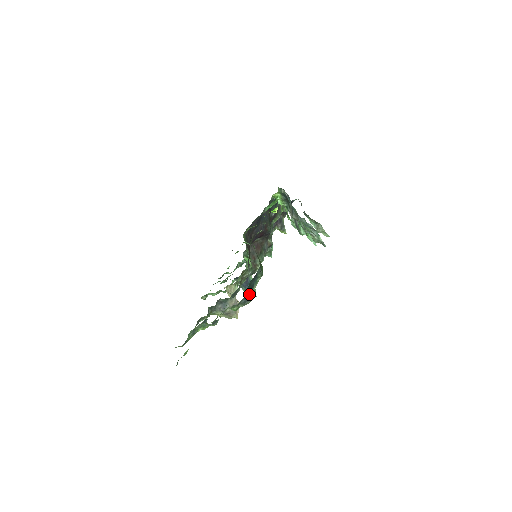
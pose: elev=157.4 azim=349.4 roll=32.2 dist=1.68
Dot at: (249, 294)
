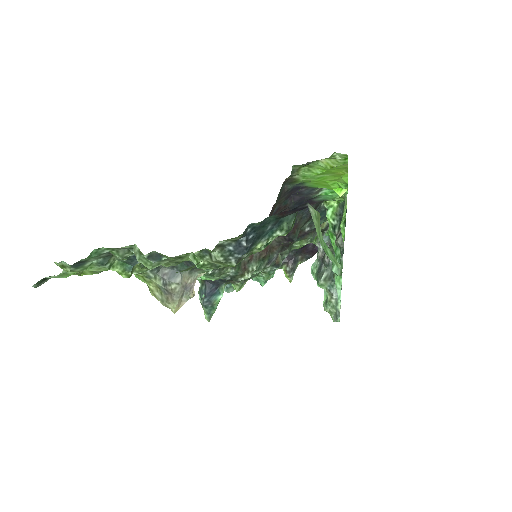
Dot at: (248, 242)
